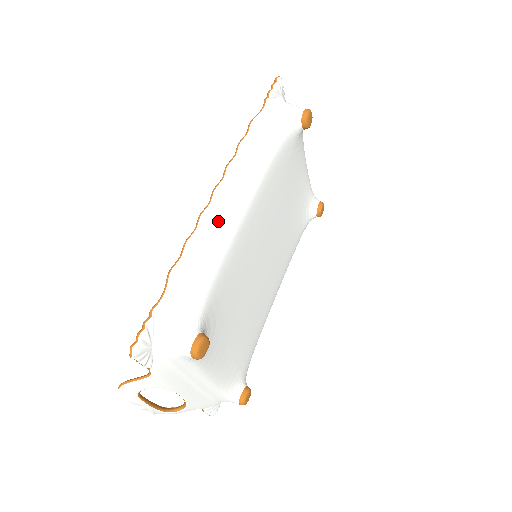
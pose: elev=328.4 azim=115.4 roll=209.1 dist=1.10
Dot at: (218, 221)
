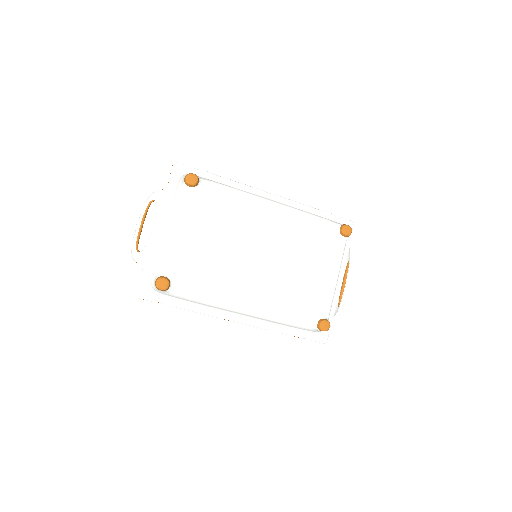
Dot at: occluded
